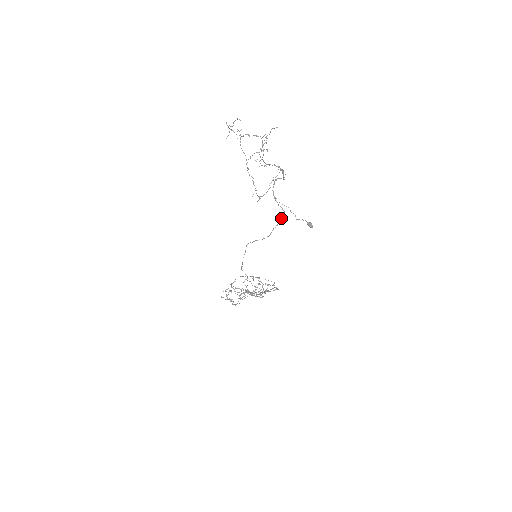
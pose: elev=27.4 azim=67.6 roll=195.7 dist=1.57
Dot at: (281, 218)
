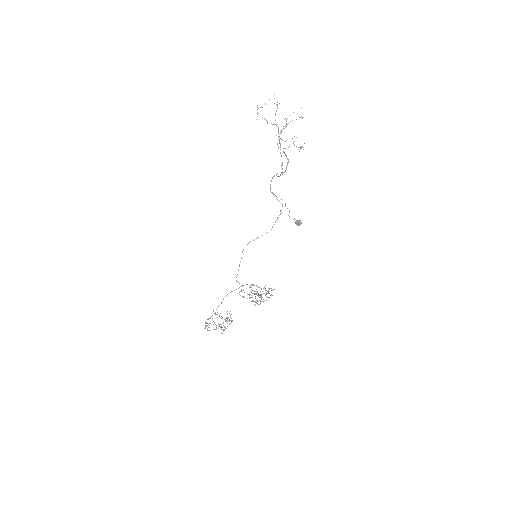
Dot at: (280, 211)
